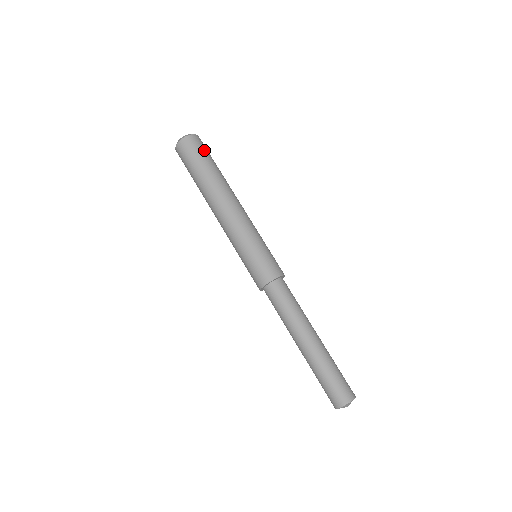
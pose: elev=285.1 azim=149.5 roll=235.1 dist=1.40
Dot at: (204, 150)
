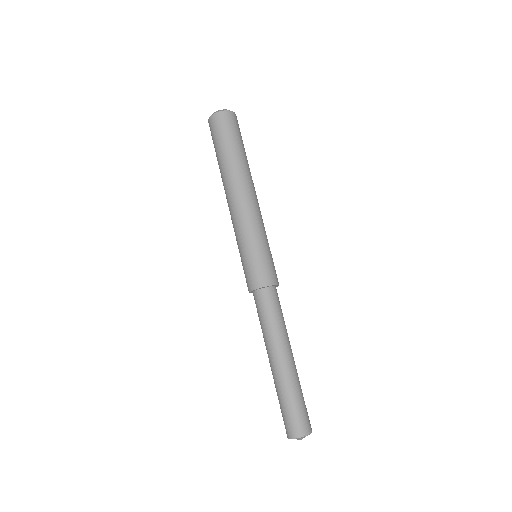
Dot at: (240, 132)
